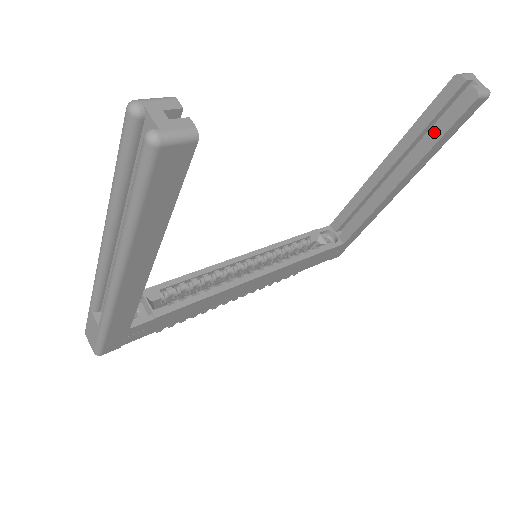
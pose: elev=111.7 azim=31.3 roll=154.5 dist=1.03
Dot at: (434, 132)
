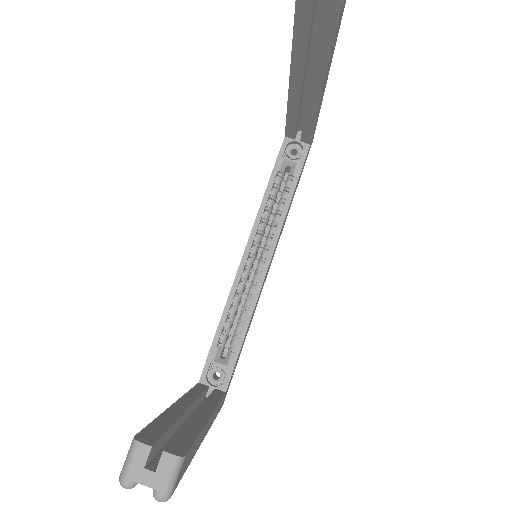
Dot at: (320, 45)
